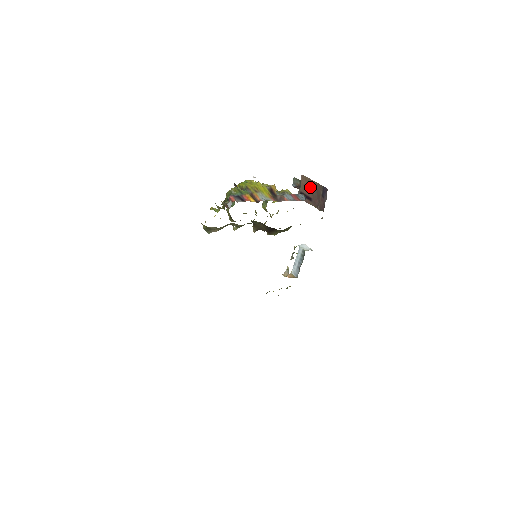
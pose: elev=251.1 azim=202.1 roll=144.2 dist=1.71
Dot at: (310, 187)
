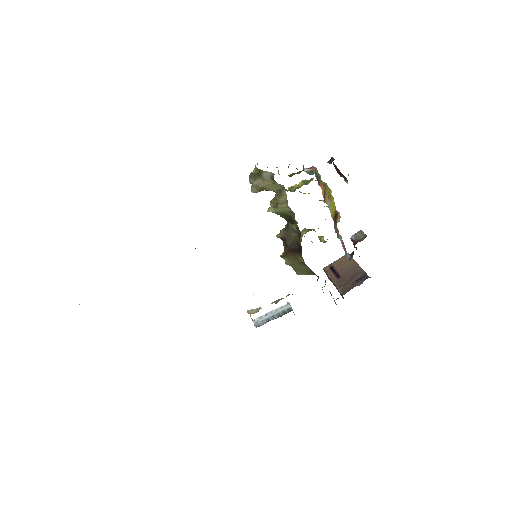
Dot at: (348, 267)
